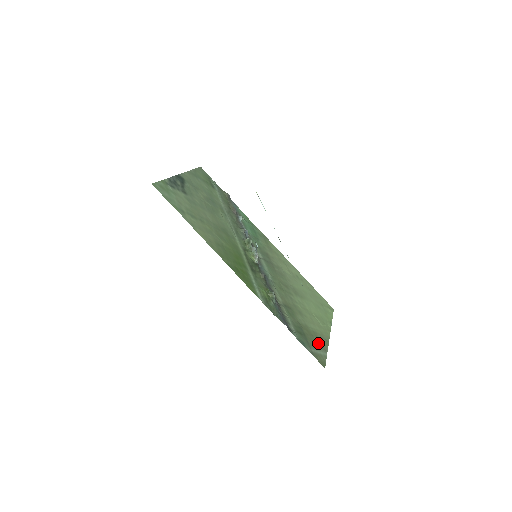
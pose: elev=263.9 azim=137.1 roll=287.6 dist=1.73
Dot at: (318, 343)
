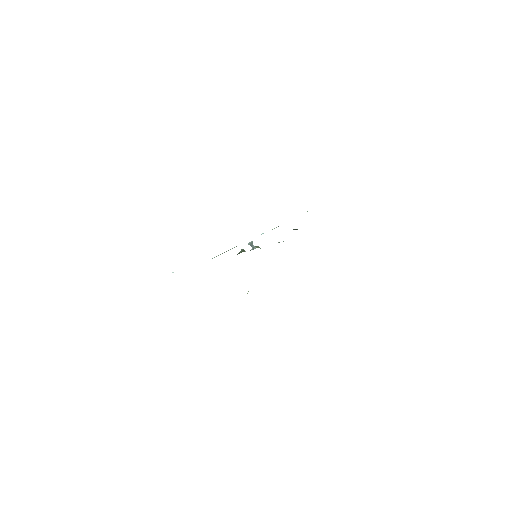
Dot at: occluded
